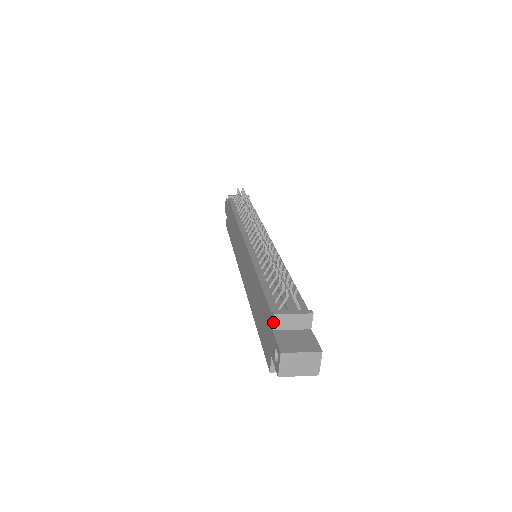
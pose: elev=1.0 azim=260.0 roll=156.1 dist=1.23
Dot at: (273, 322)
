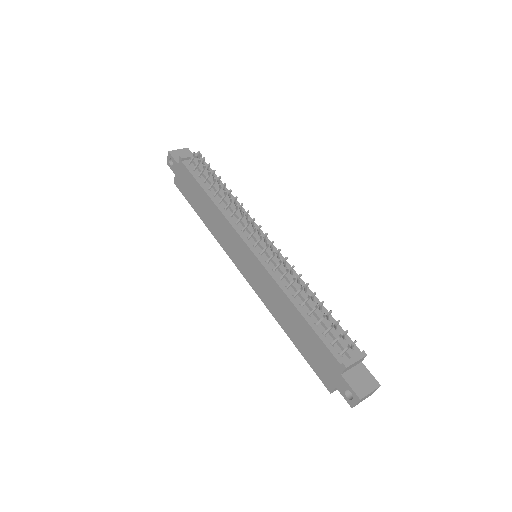
Dot at: (343, 371)
